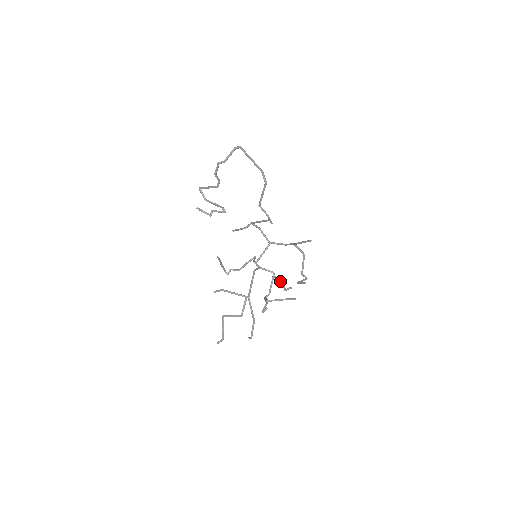
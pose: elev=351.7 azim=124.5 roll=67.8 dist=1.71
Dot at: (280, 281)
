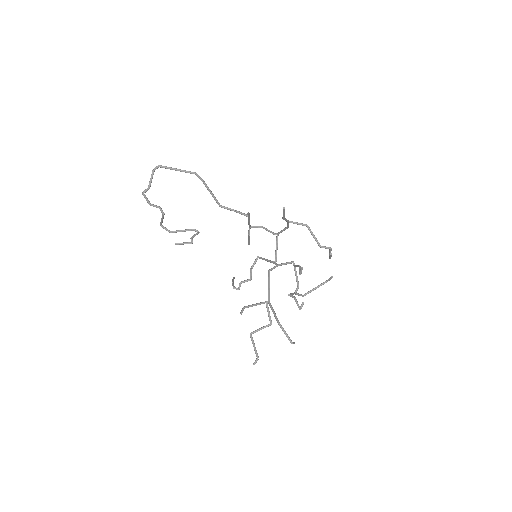
Dot at: occluded
